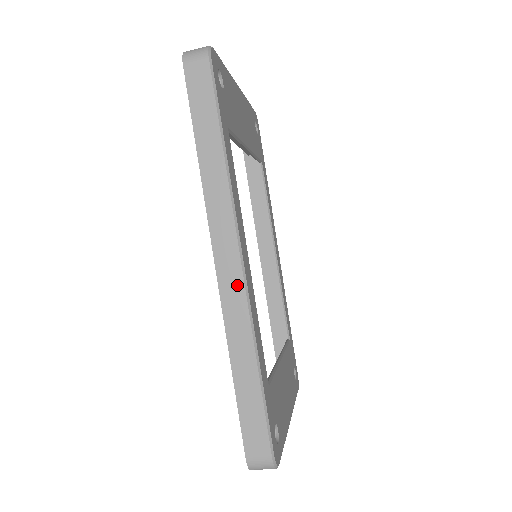
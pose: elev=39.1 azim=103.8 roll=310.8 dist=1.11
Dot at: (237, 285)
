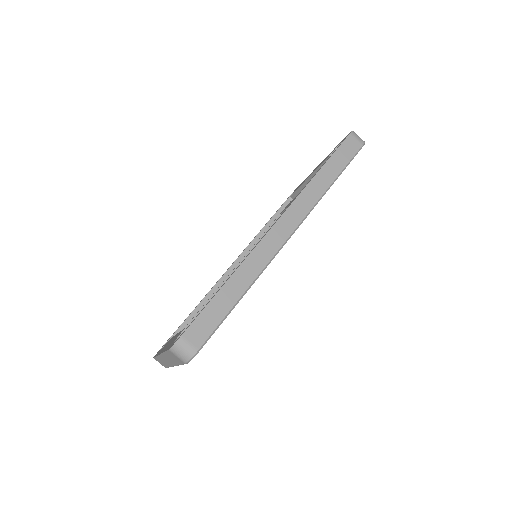
Dot at: (276, 244)
